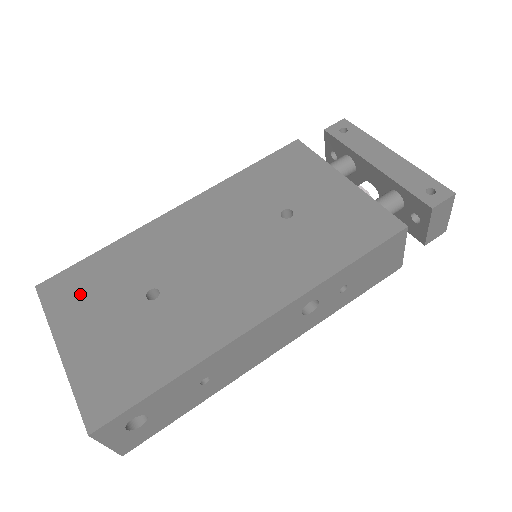
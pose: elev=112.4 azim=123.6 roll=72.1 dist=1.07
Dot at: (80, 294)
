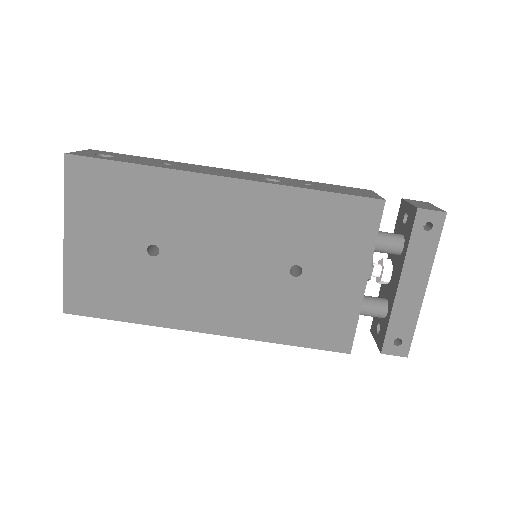
Dot at: (99, 199)
